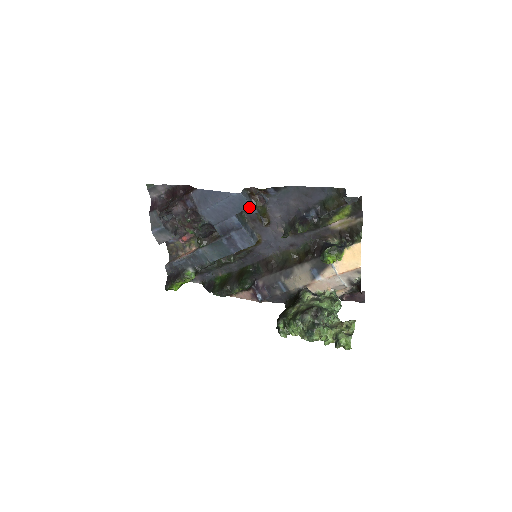
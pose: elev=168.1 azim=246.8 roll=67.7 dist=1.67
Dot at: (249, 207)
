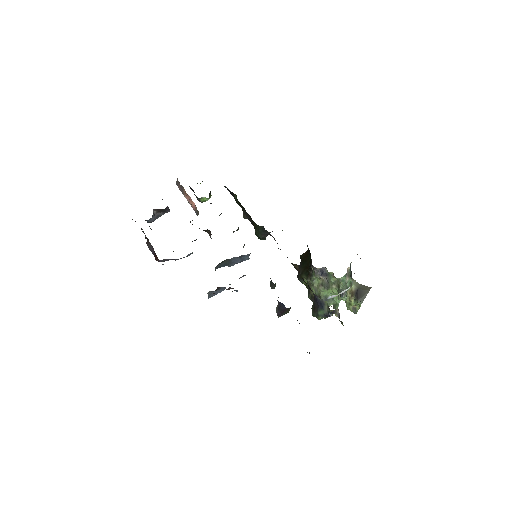
Dot at: occluded
